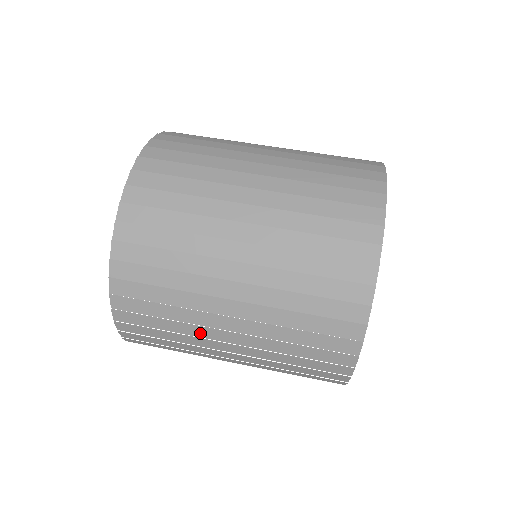
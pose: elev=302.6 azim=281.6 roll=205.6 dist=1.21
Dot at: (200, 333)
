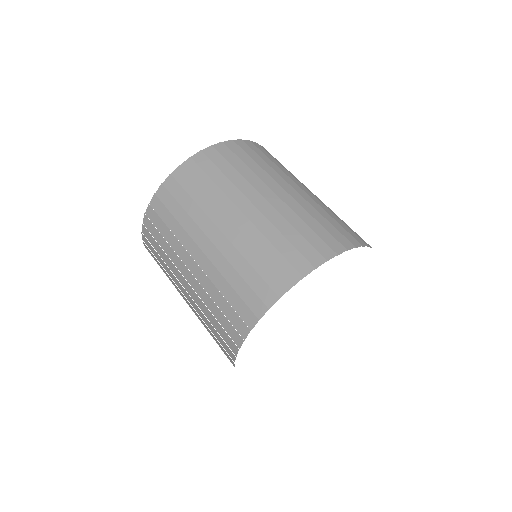
Dot at: (192, 232)
